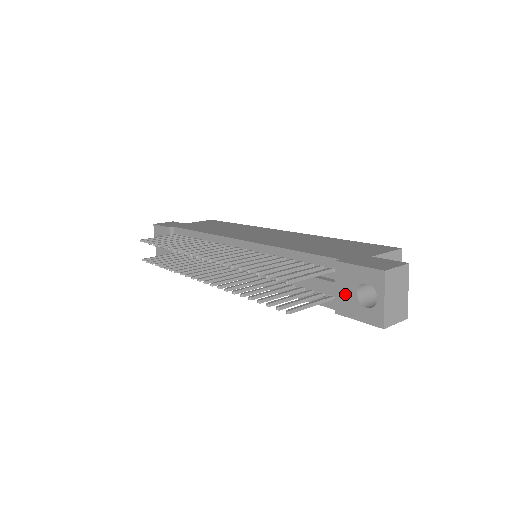
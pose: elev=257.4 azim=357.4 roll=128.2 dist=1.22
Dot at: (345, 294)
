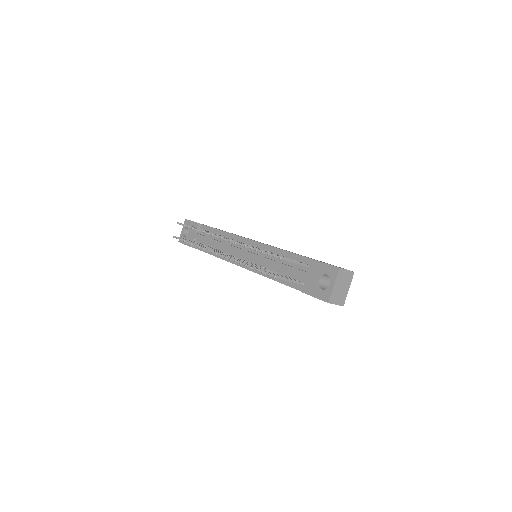
Dot at: (311, 280)
